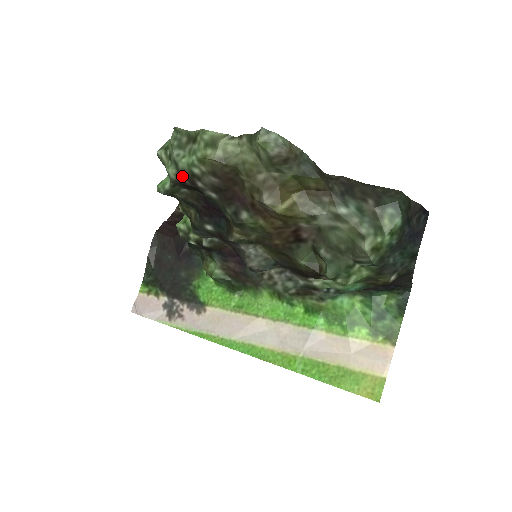
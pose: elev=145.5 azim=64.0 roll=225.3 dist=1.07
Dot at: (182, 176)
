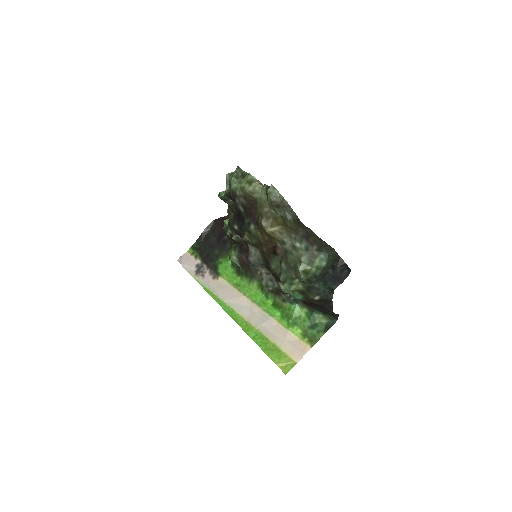
Dot at: (231, 192)
